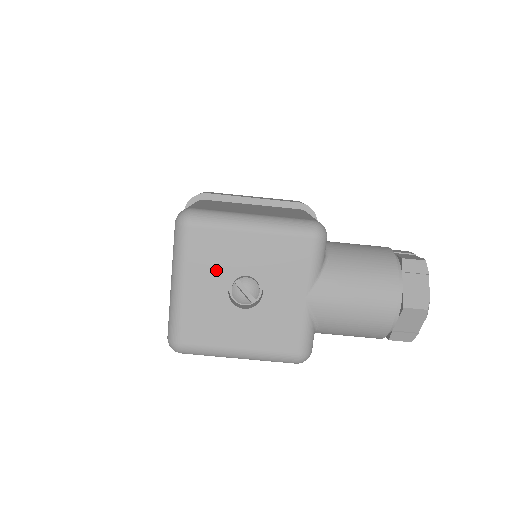
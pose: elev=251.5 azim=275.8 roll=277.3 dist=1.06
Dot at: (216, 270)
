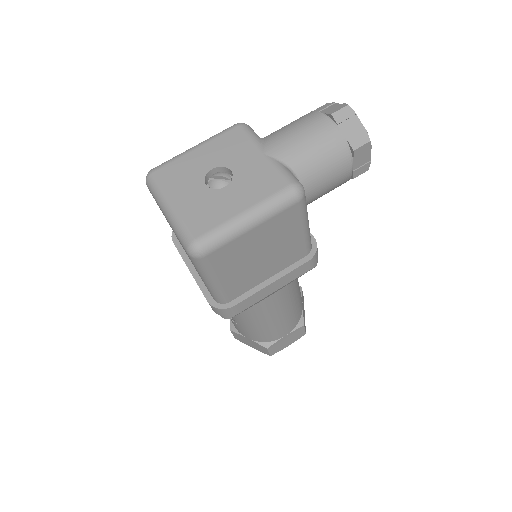
Dot at: (188, 180)
